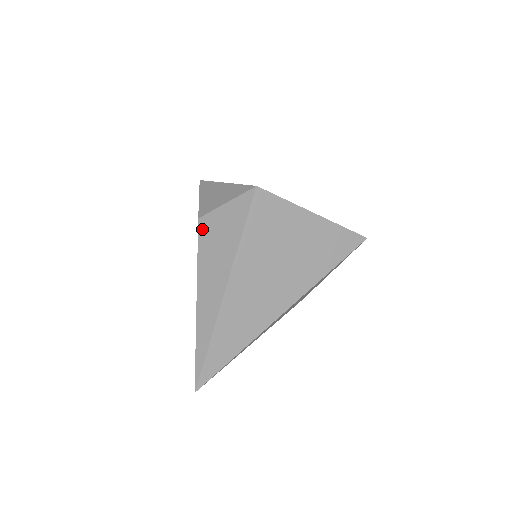
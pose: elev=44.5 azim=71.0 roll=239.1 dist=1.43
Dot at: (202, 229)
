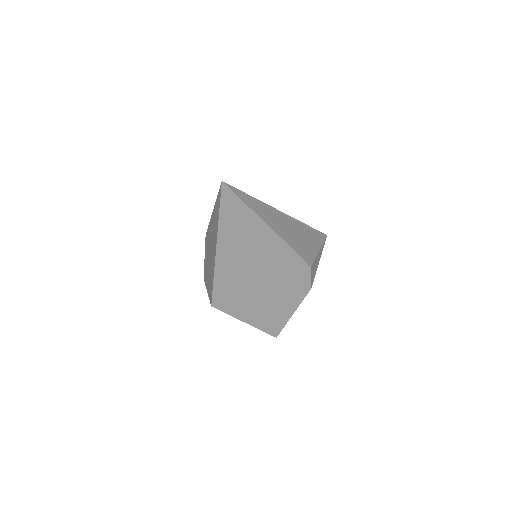
Dot at: occluded
